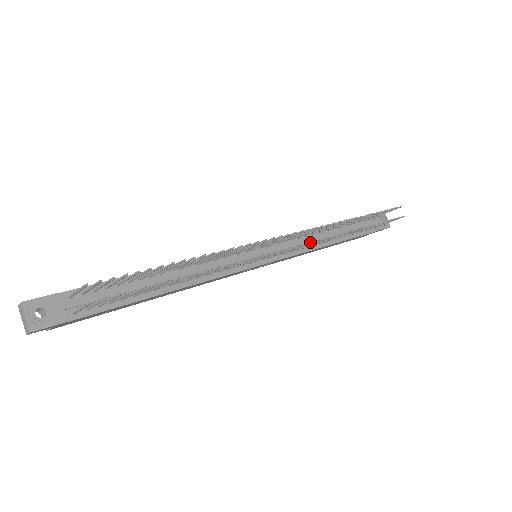
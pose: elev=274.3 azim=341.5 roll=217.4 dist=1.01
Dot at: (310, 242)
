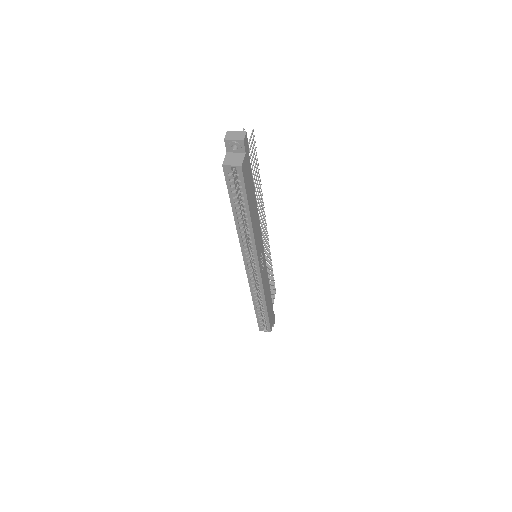
Dot at: (268, 240)
